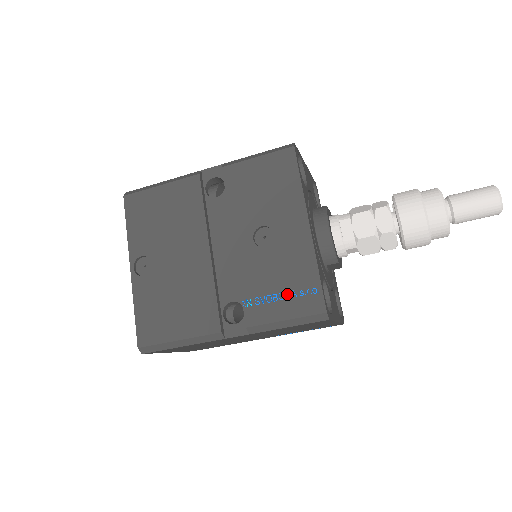
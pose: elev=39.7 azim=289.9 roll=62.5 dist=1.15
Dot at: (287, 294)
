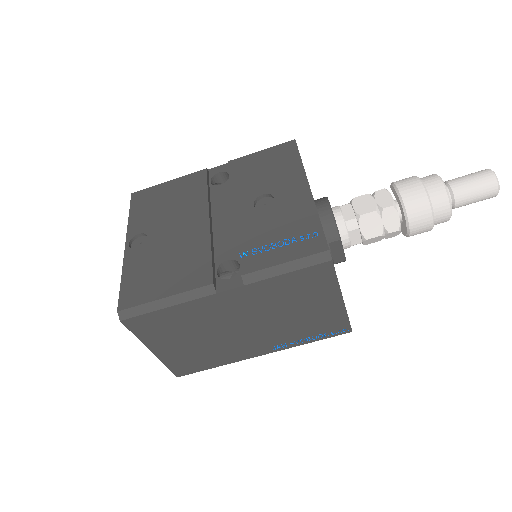
Dot at: (287, 241)
